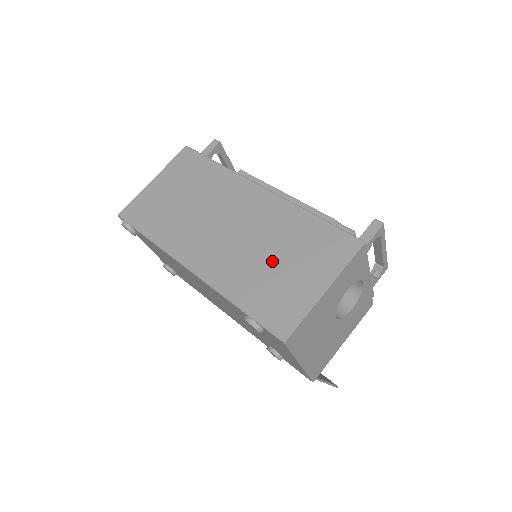
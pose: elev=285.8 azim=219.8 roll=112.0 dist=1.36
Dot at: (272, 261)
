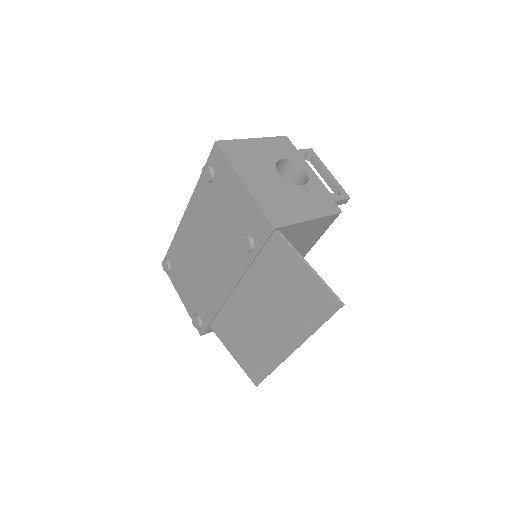
Dot at: occluded
